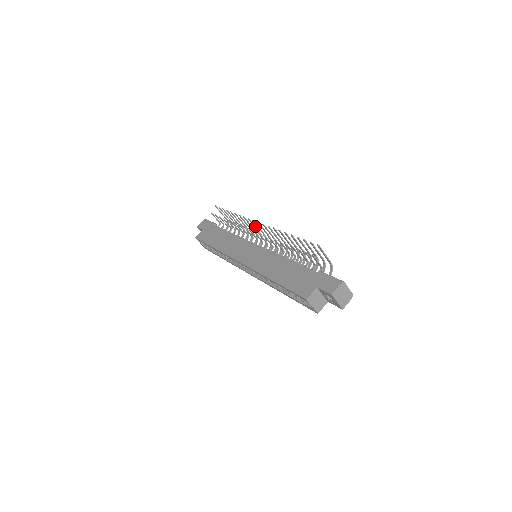
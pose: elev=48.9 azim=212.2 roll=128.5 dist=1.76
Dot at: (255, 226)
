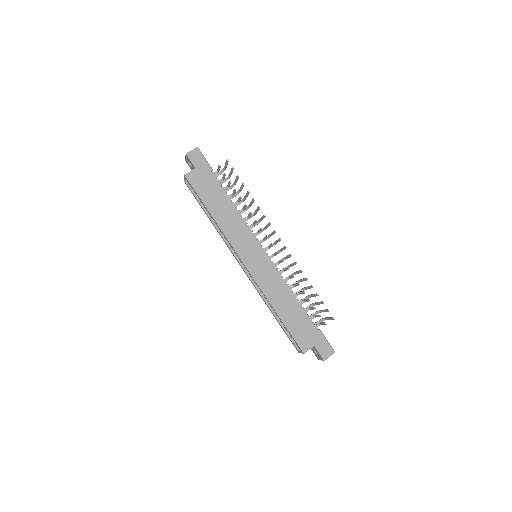
Dot at: (268, 226)
